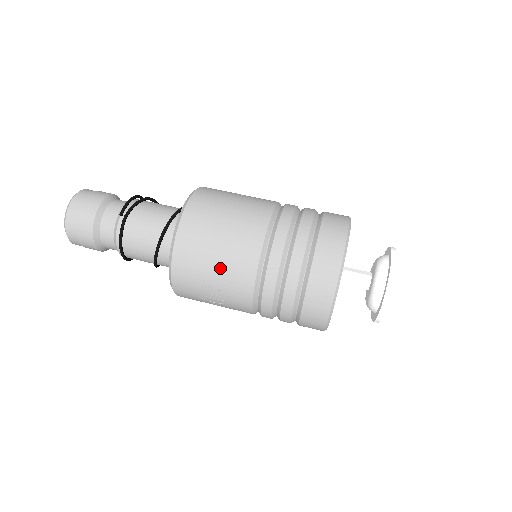
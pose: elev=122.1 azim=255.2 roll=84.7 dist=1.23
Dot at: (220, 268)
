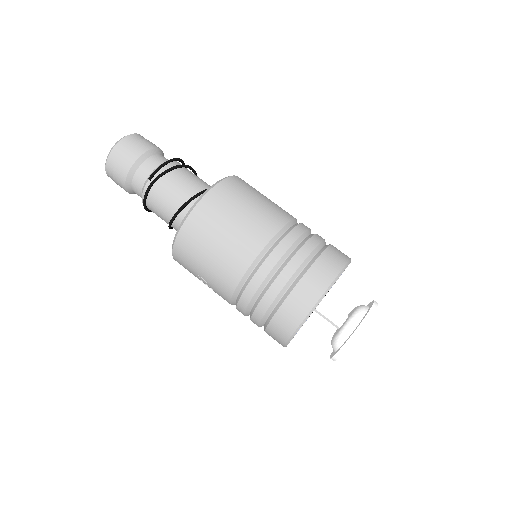
Dot at: (209, 270)
